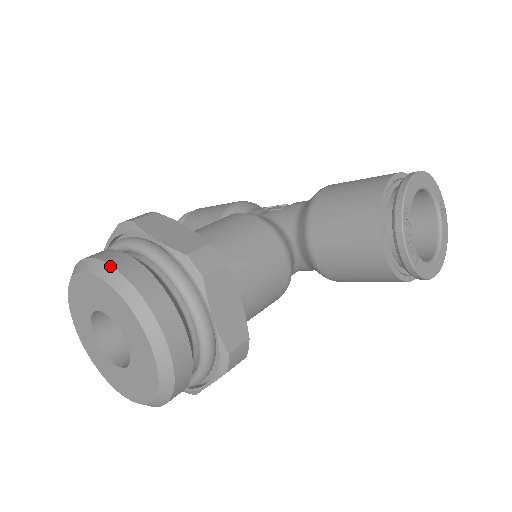
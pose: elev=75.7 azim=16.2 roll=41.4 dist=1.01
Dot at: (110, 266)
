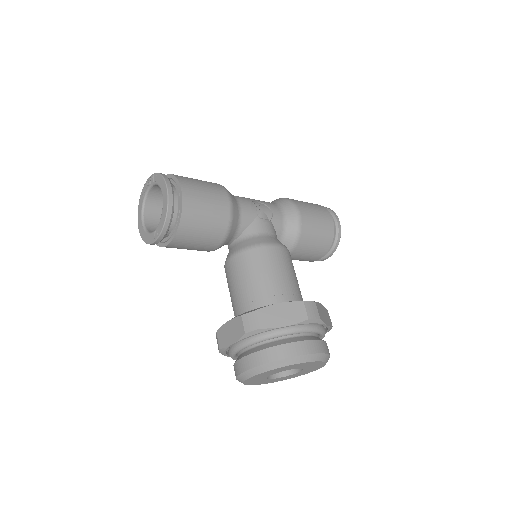
Dot at: (328, 354)
